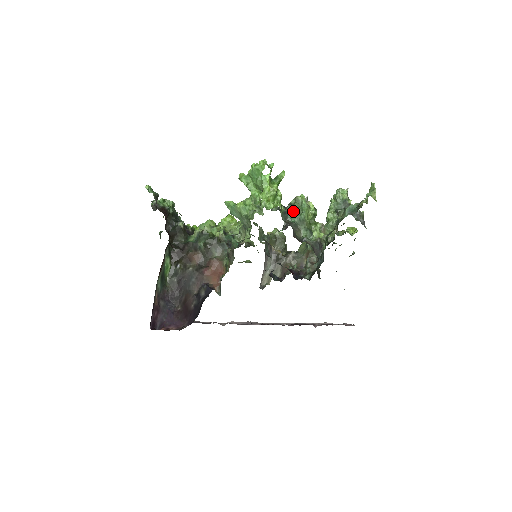
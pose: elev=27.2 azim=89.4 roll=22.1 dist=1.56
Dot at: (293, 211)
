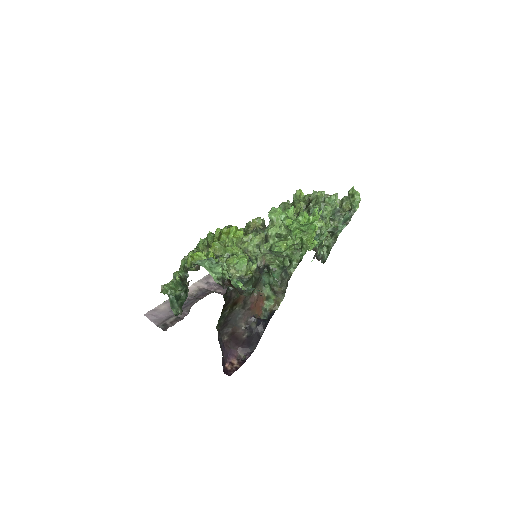
Dot at: (315, 236)
